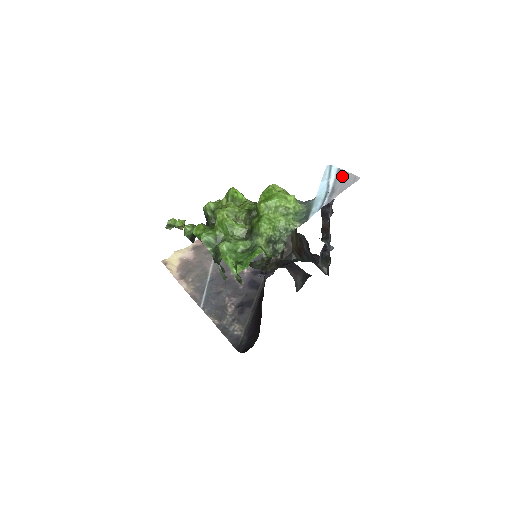
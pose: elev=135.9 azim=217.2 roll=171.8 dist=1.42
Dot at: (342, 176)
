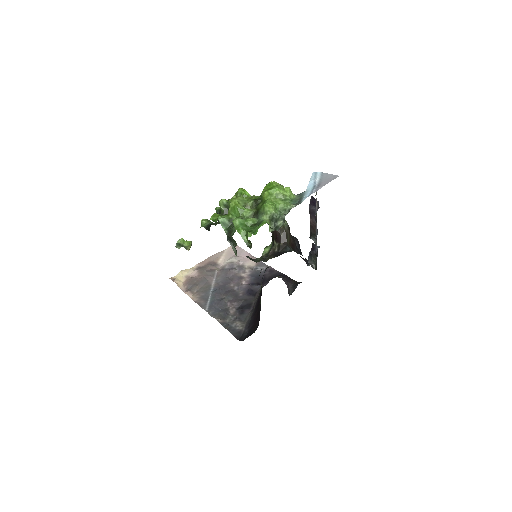
Dot at: (325, 176)
